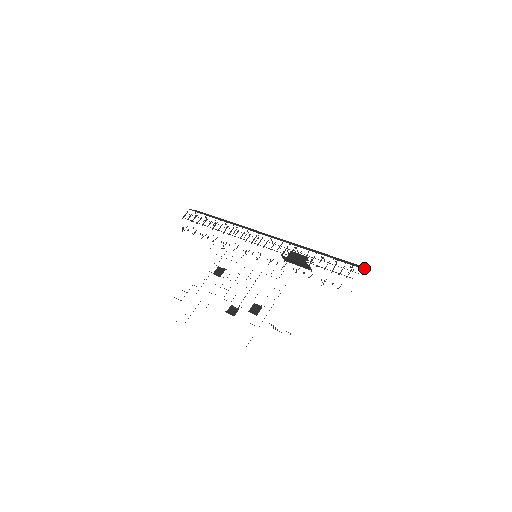
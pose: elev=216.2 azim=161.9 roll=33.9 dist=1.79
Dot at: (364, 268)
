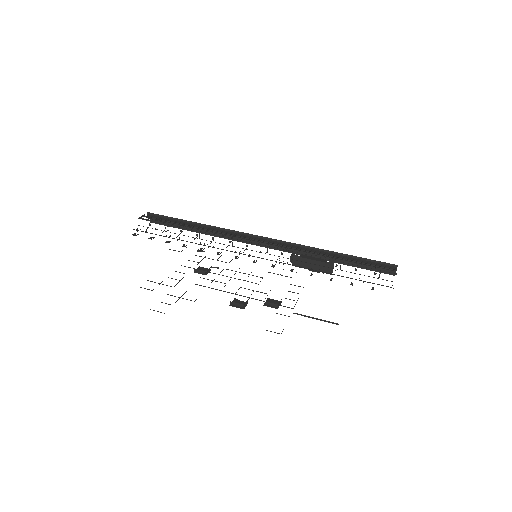
Dot at: (395, 271)
